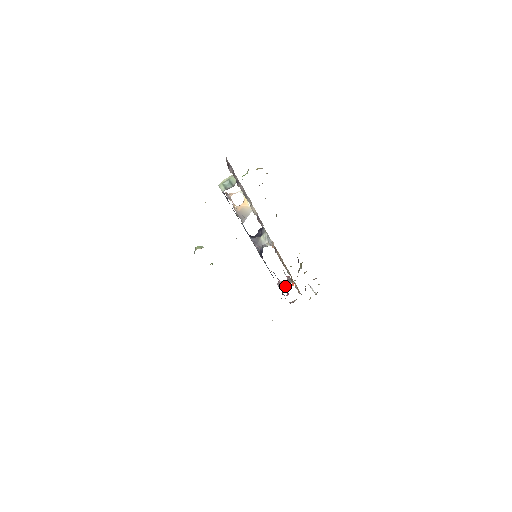
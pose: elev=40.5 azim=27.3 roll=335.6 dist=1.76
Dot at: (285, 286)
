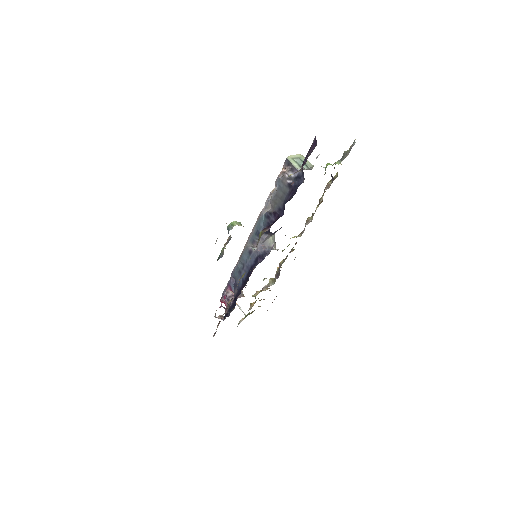
Dot at: occluded
